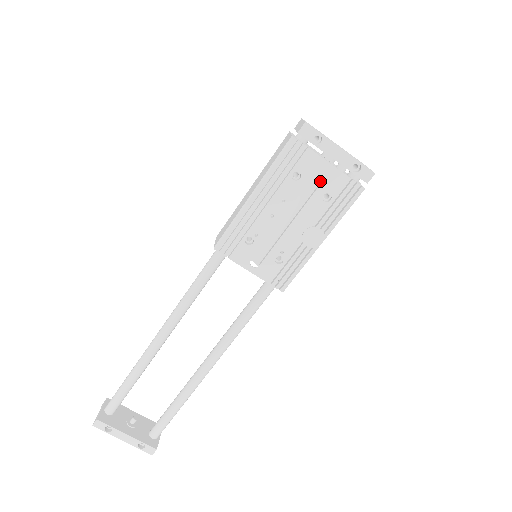
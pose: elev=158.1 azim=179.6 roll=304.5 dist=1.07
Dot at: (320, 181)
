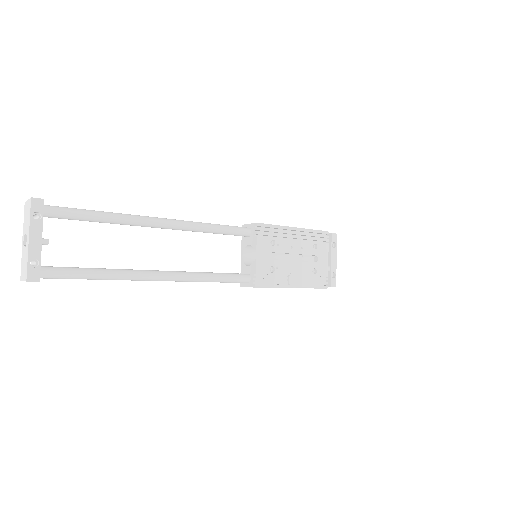
Dot at: (319, 261)
